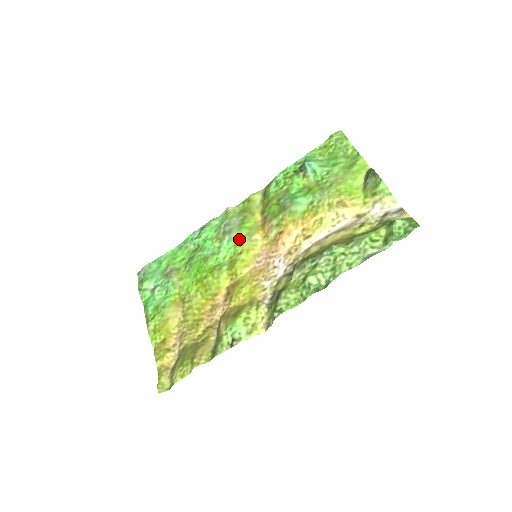
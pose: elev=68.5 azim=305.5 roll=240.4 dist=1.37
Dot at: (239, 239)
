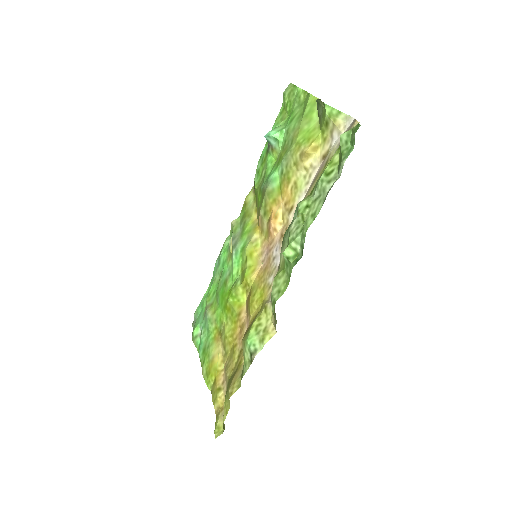
Dot at: (242, 247)
